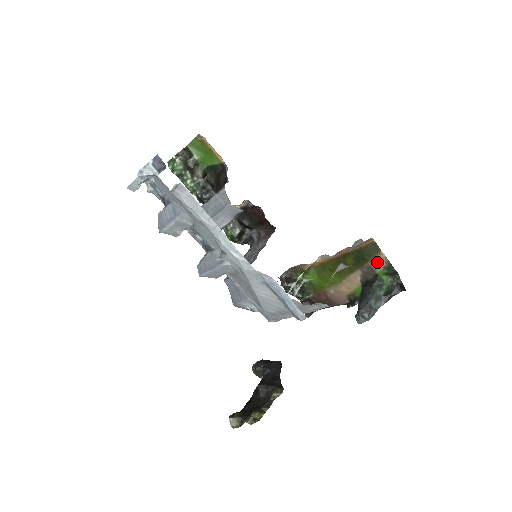
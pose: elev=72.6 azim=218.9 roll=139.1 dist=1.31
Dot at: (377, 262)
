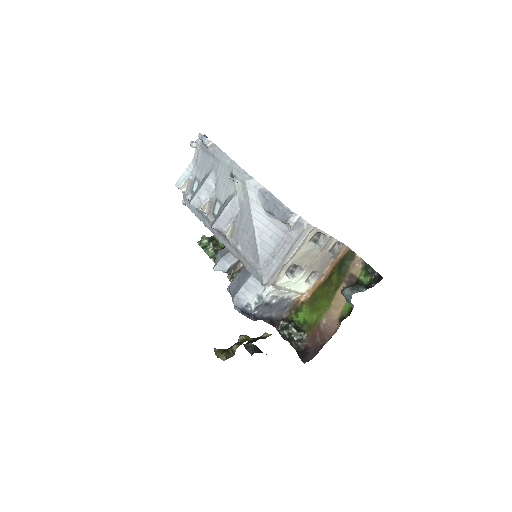
Dot at: (355, 267)
